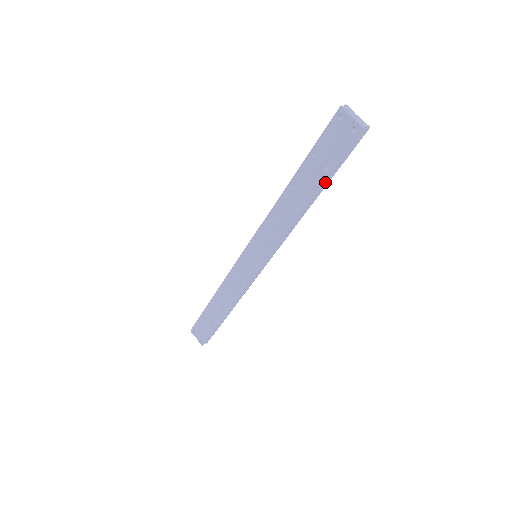
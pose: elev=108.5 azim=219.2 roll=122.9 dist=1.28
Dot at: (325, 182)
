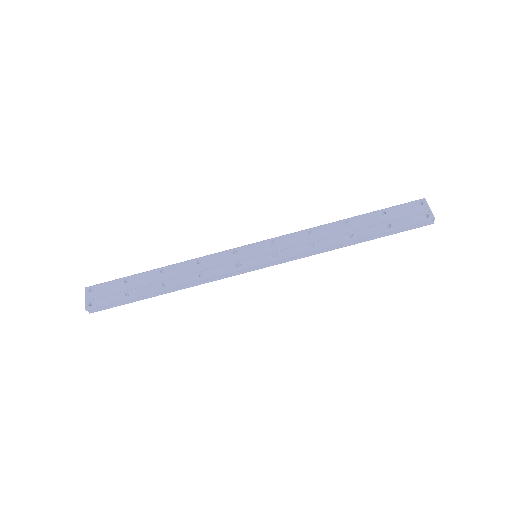
Dot at: (378, 234)
